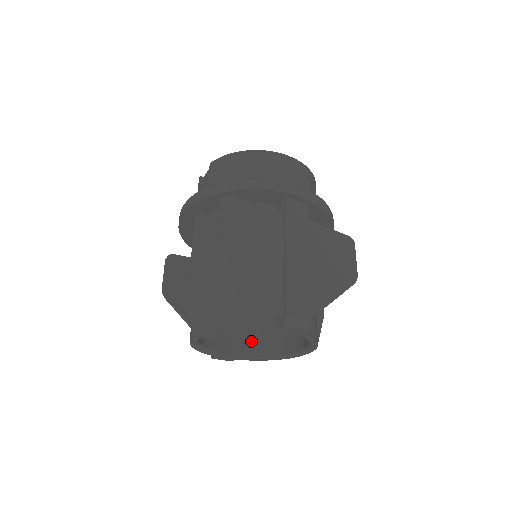
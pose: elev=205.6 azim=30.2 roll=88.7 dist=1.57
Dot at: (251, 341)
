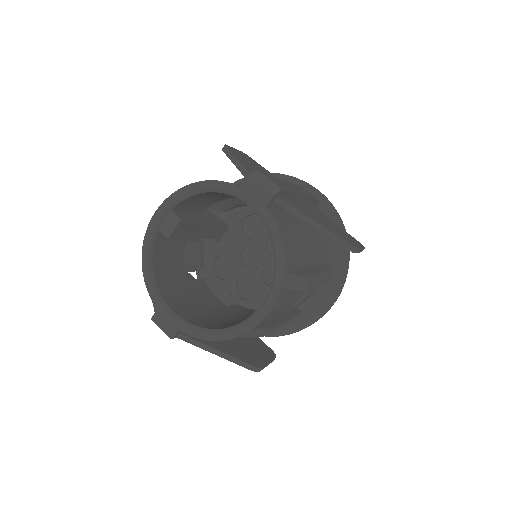
Dot at: (208, 322)
